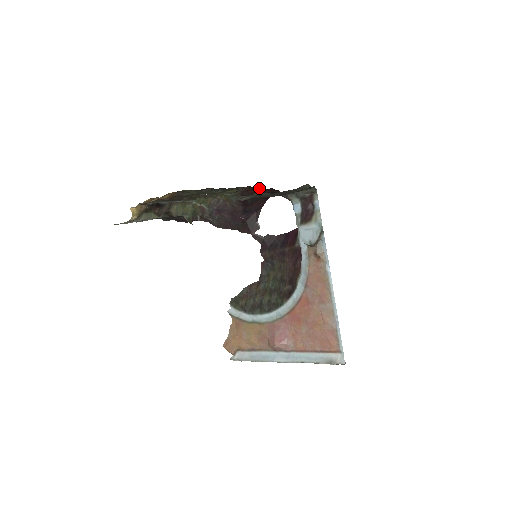
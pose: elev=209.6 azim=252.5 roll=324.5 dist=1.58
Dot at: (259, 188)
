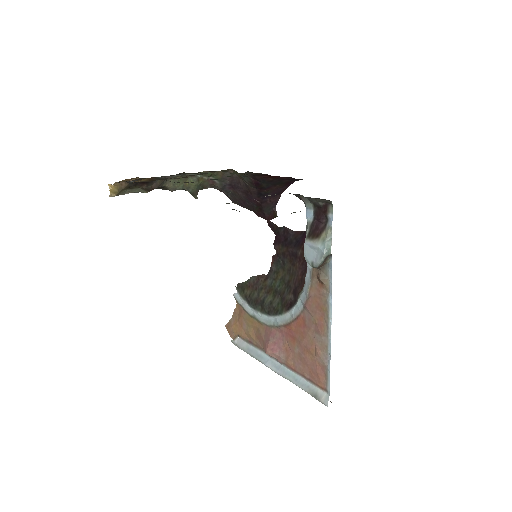
Dot at: occluded
